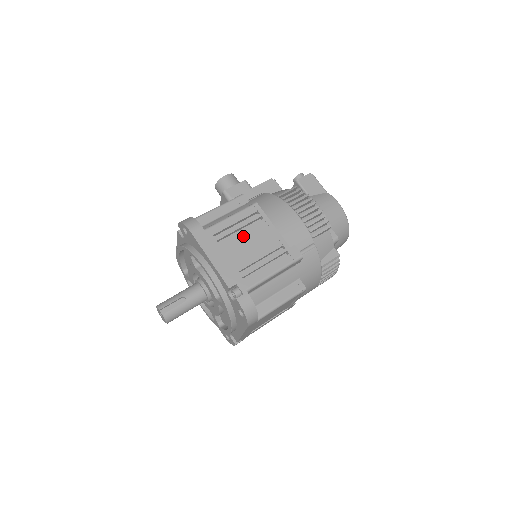
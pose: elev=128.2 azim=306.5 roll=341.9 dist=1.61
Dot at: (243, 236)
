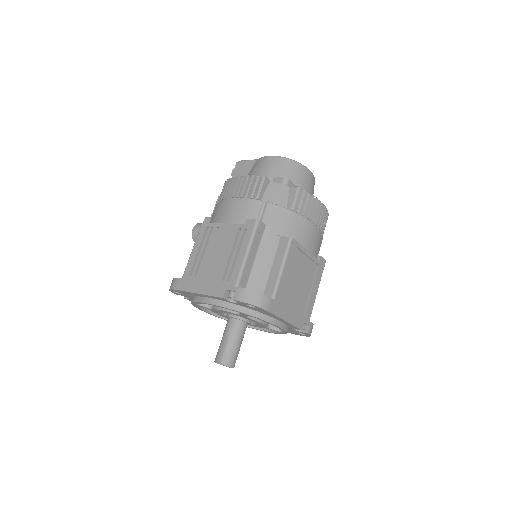
Dot at: (208, 254)
